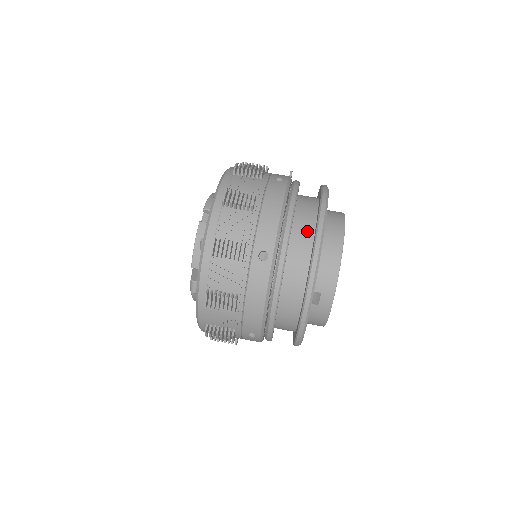
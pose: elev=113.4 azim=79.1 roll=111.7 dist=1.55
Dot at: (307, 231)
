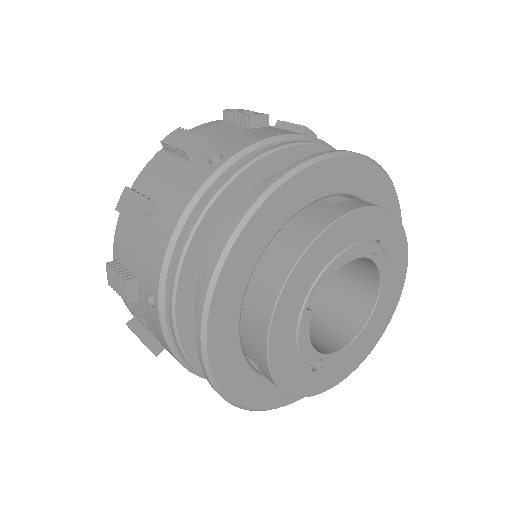
Dot at: occluded
